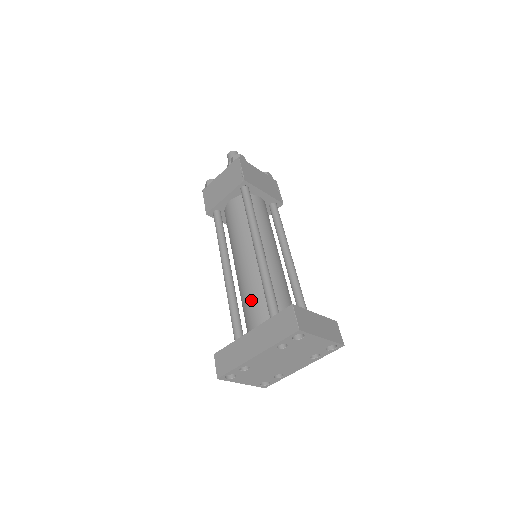
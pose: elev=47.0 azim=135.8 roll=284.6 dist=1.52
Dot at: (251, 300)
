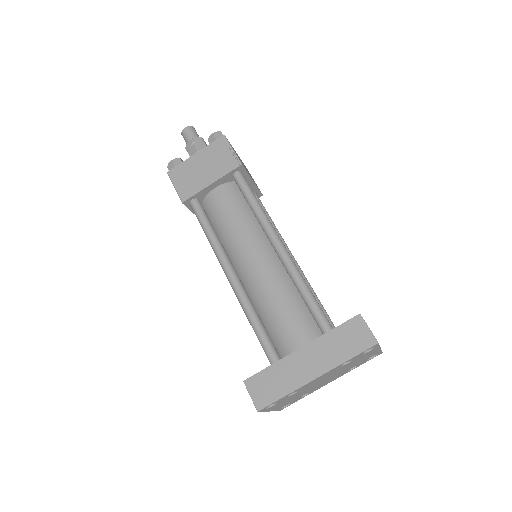
Dot at: (283, 310)
